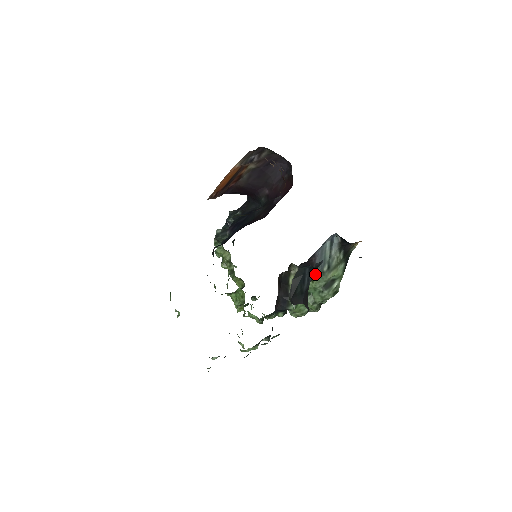
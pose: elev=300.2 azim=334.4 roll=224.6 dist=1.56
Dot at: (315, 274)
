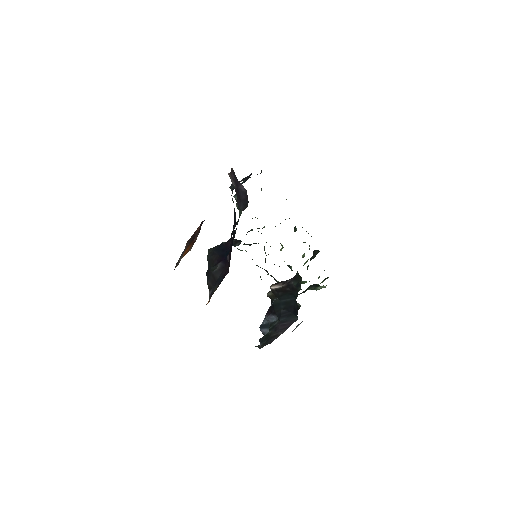
Dot at: occluded
